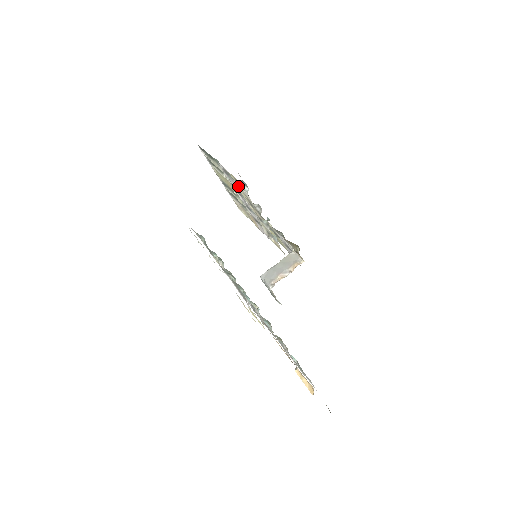
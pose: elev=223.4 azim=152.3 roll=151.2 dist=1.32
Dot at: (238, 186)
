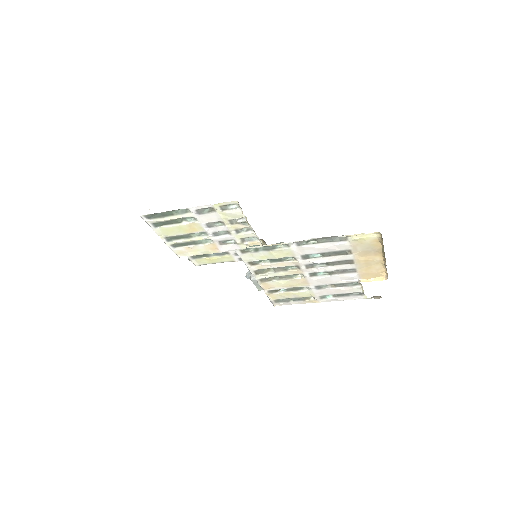
Dot at: (221, 212)
